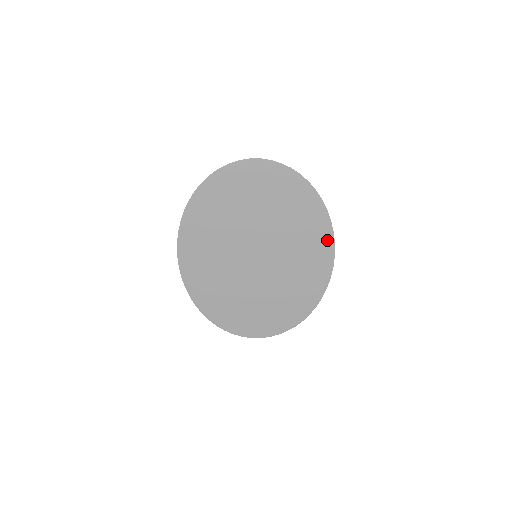
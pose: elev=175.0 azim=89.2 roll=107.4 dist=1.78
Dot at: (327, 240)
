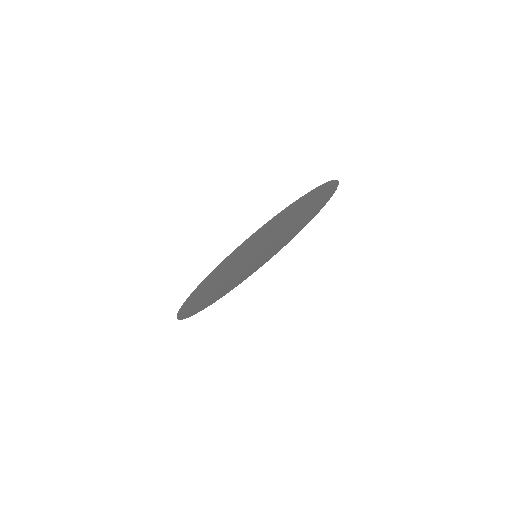
Dot at: occluded
